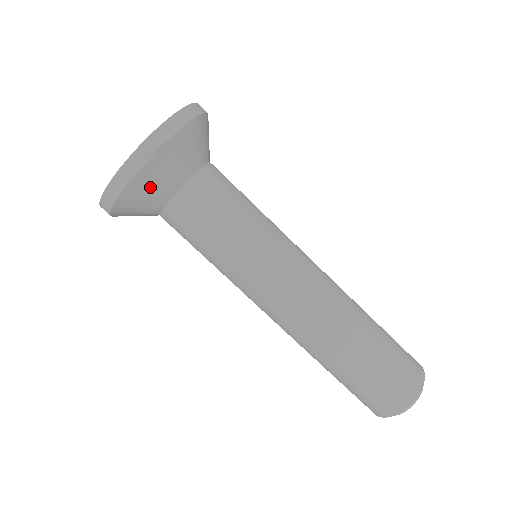
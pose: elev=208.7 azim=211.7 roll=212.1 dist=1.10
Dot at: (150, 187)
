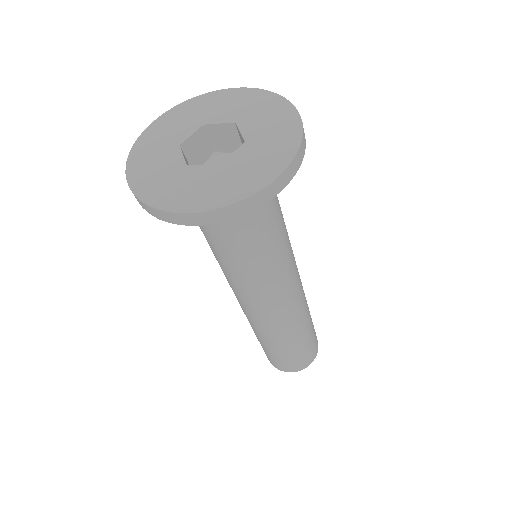
Dot at: occluded
